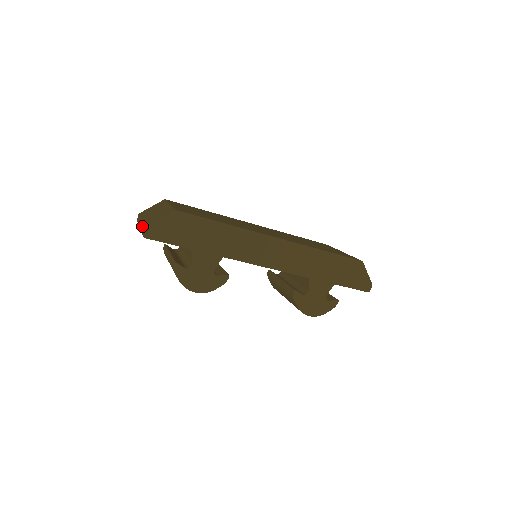
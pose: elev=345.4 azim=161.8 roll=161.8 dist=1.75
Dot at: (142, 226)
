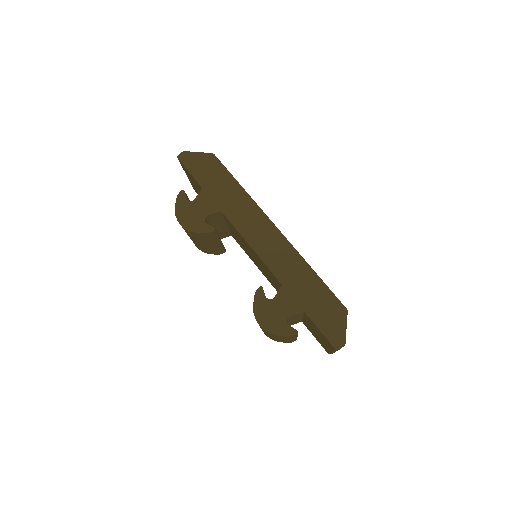
Dot at: occluded
